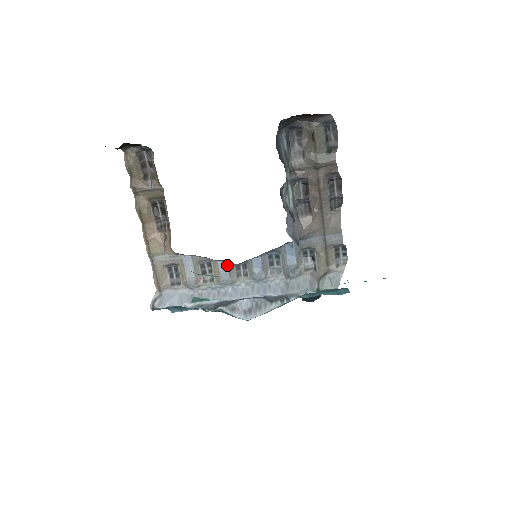
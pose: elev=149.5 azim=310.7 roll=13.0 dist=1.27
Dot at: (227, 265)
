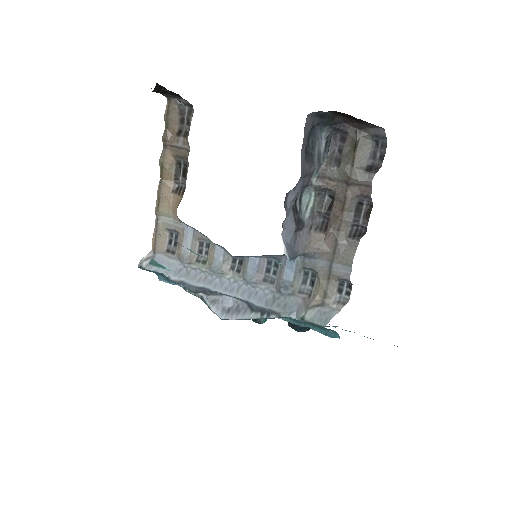
Dot at: (224, 253)
